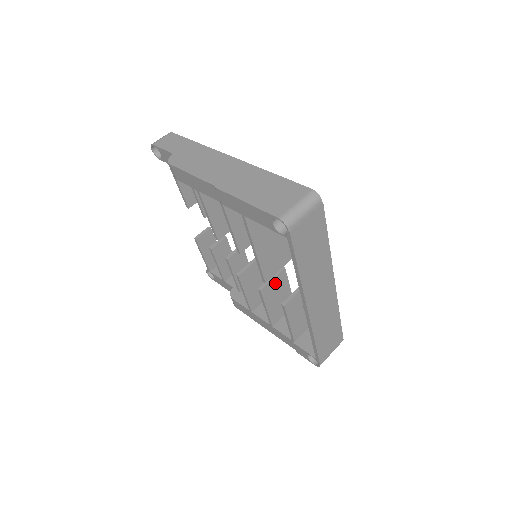
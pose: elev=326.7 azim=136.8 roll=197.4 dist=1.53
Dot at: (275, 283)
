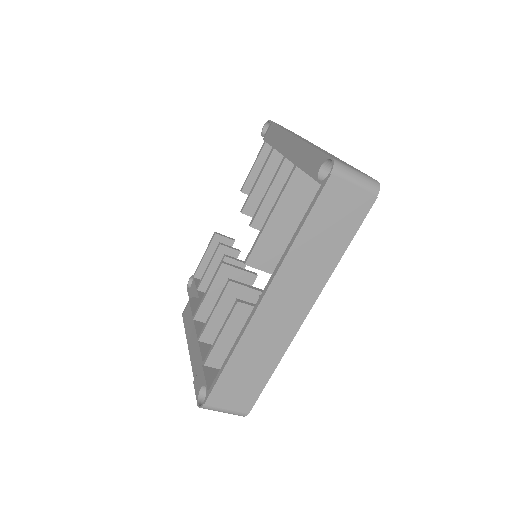
Dot at: (246, 295)
